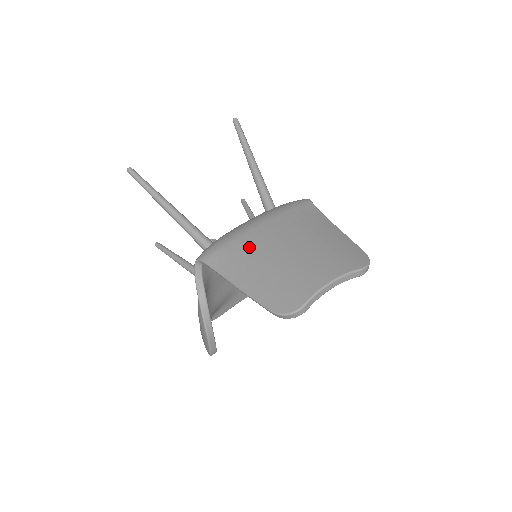
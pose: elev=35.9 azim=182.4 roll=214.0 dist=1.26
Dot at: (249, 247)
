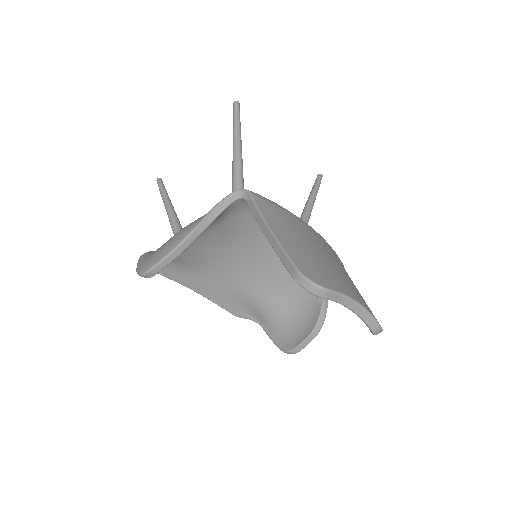
Dot at: (297, 224)
